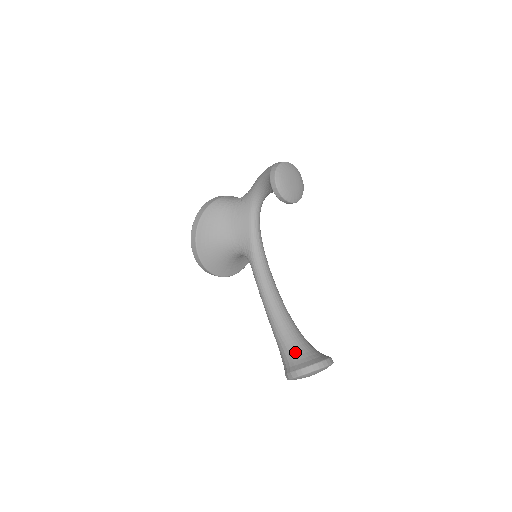
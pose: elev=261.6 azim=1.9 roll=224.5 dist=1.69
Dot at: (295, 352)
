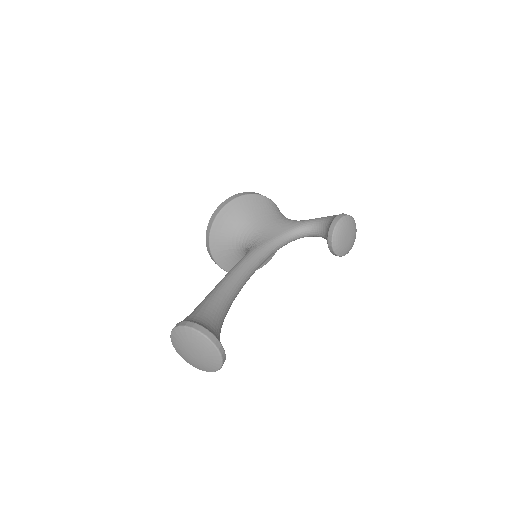
Dot at: (208, 319)
